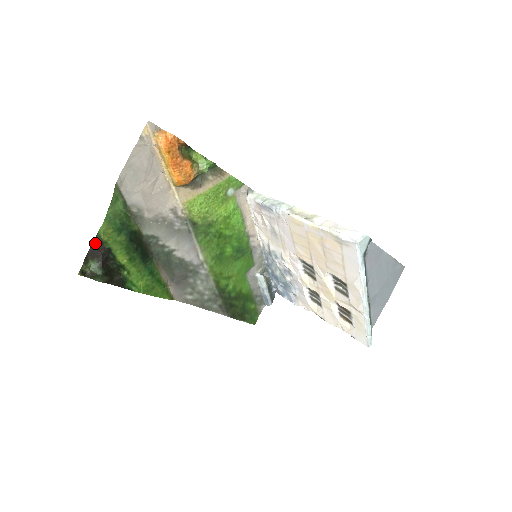
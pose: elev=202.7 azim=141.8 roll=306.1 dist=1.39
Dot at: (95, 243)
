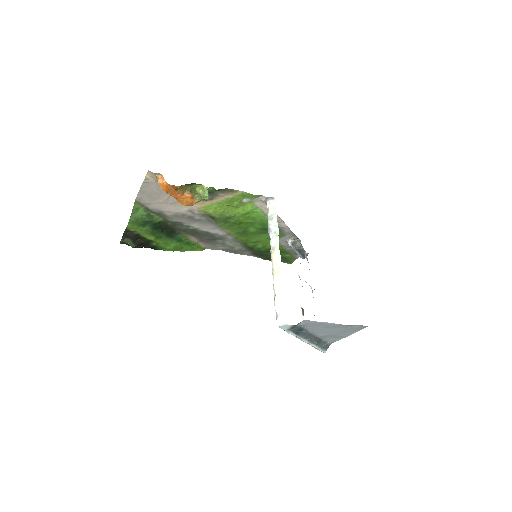
Dot at: (126, 231)
